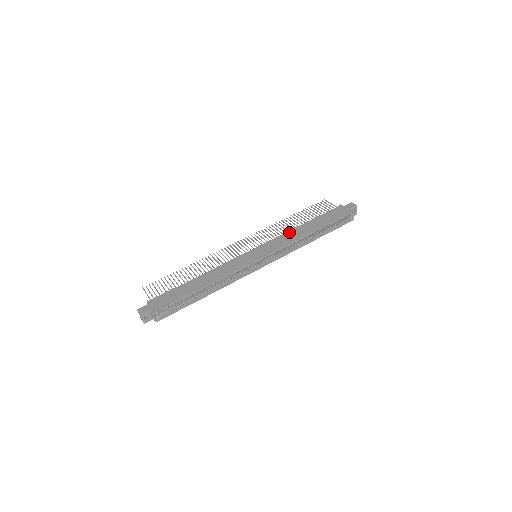
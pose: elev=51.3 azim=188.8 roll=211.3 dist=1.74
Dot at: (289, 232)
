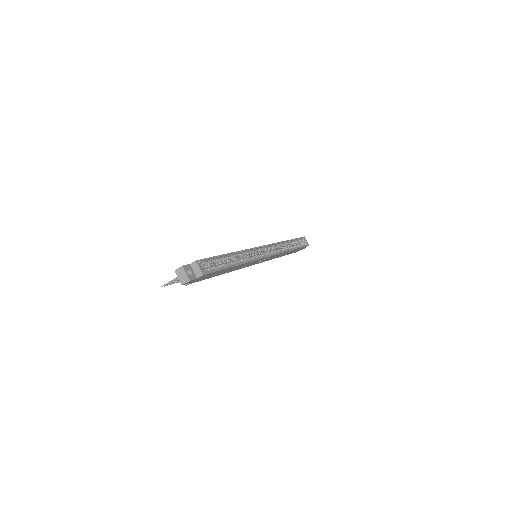
Dot at: occluded
